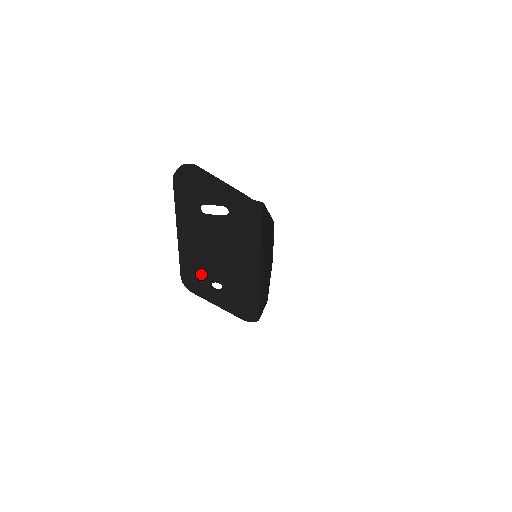
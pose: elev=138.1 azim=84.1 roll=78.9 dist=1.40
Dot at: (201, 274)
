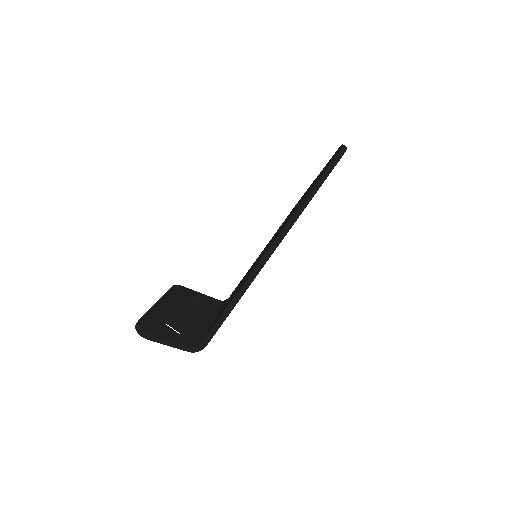
Dot at: occluded
